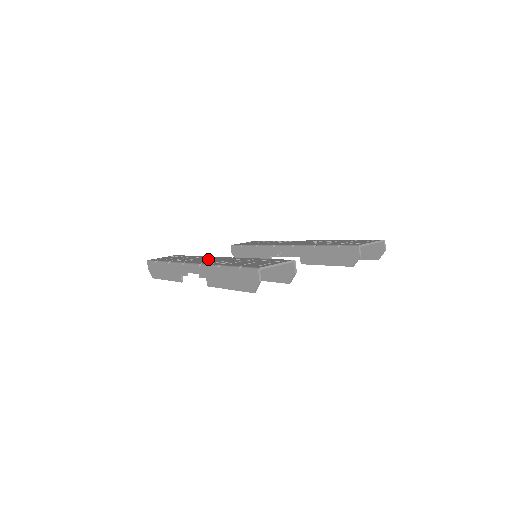
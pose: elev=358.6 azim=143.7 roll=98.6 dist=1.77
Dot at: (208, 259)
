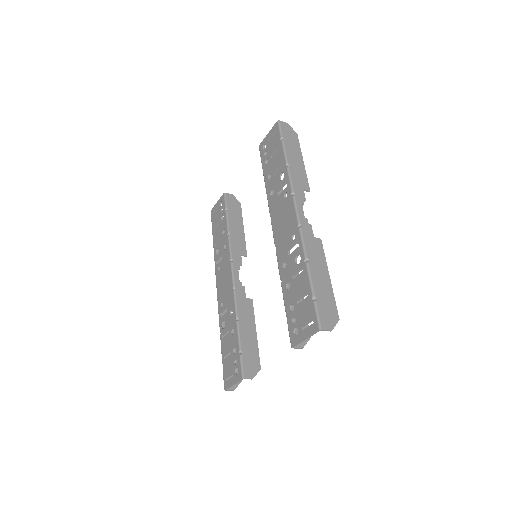
Dot at: (224, 278)
